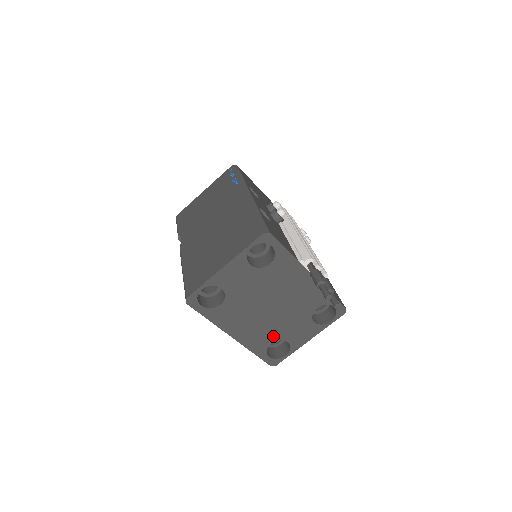
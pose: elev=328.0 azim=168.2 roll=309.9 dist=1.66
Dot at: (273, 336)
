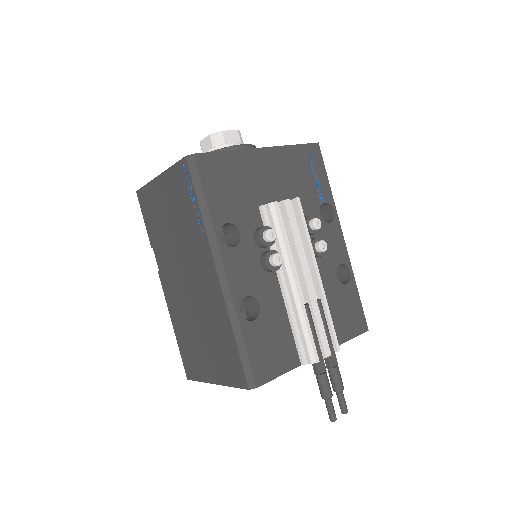
Dot at: occluded
